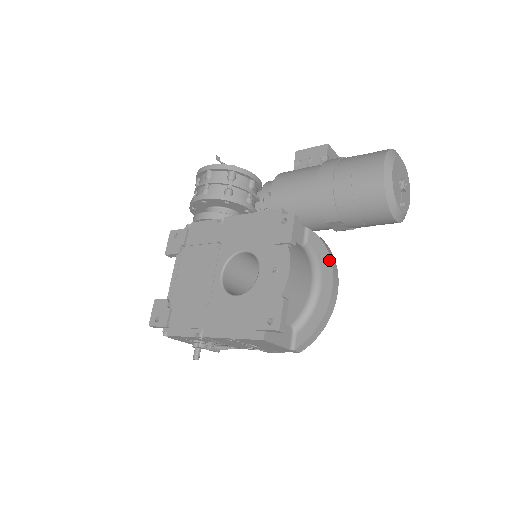
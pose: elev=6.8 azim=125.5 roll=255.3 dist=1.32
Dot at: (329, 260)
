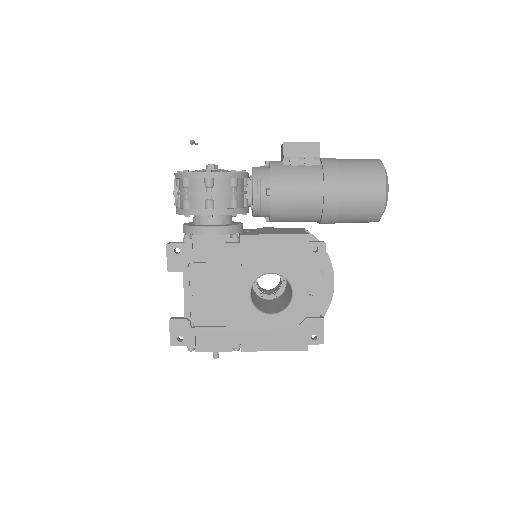
Dot at: (329, 262)
